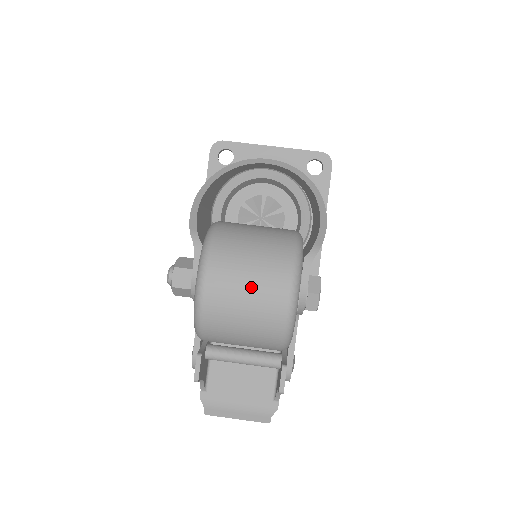
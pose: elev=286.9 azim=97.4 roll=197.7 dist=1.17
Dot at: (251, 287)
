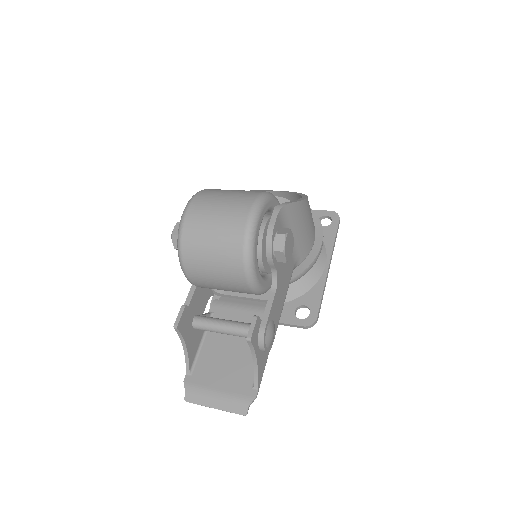
Dot at: (222, 206)
